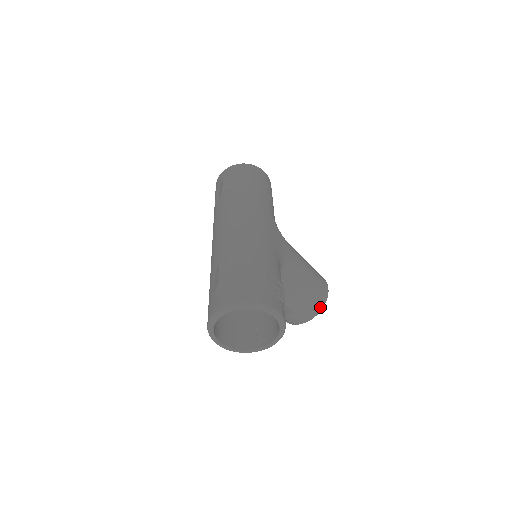
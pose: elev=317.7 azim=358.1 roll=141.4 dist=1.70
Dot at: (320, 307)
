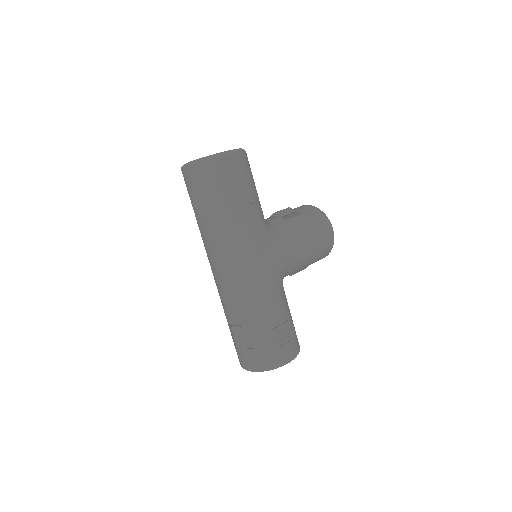
Dot at: (328, 253)
